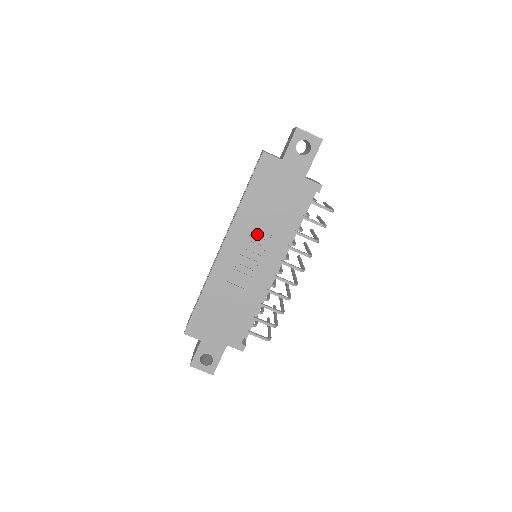
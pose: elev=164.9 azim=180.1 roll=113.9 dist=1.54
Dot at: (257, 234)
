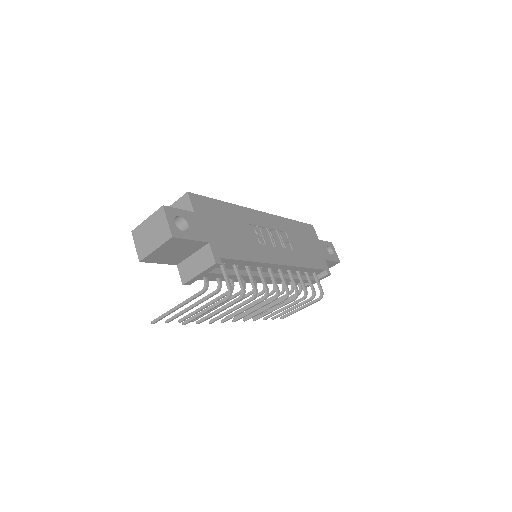
Dot at: (286, 238)
